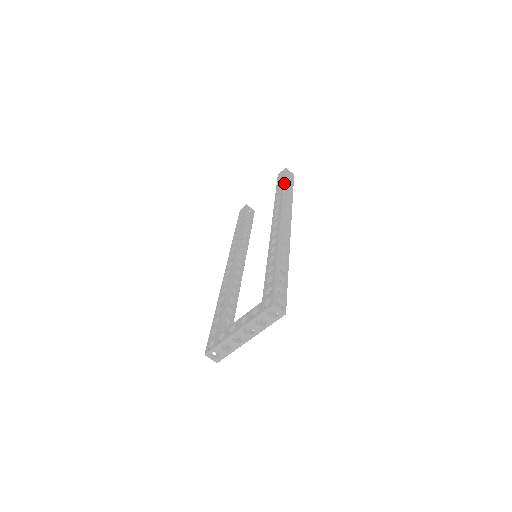
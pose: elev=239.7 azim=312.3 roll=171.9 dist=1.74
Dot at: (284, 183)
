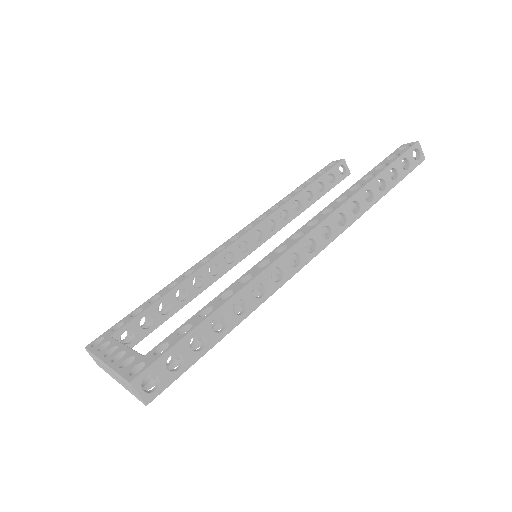
Dot at: (385, 168)
